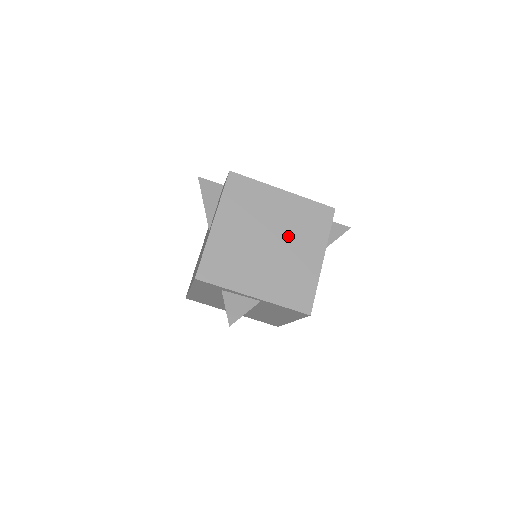
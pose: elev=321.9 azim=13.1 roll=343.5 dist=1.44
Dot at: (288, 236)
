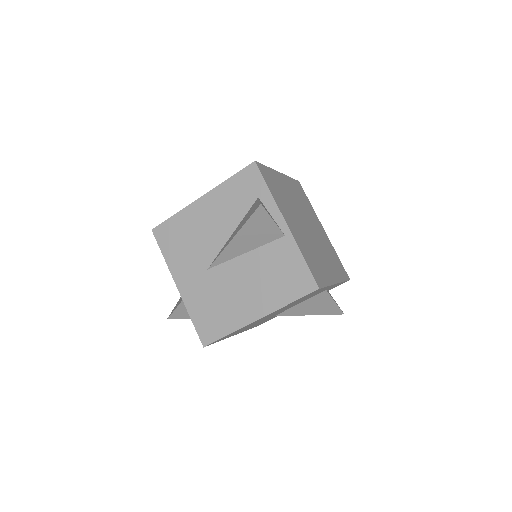
Dot at: (319, 243)
